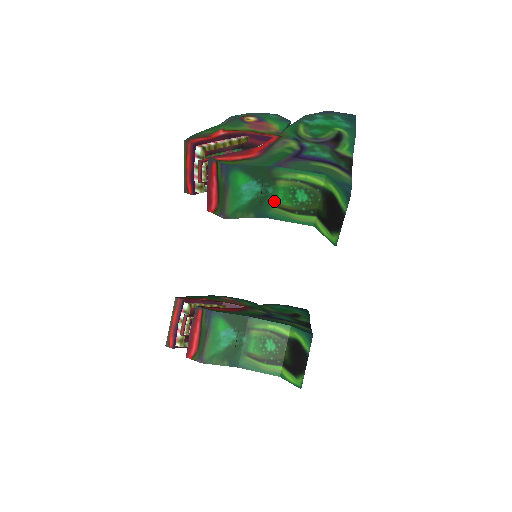
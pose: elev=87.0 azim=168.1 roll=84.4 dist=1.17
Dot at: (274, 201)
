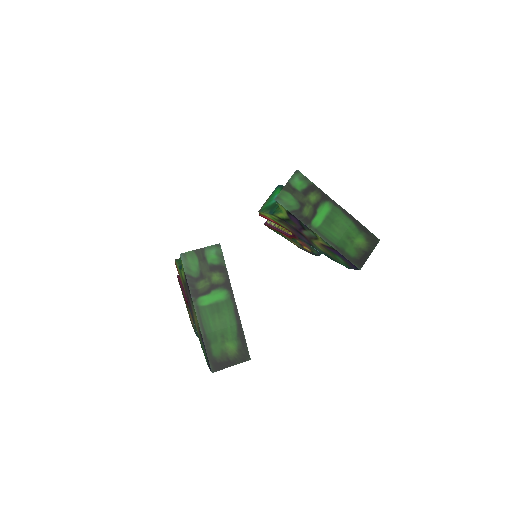
Dot at: occluded
